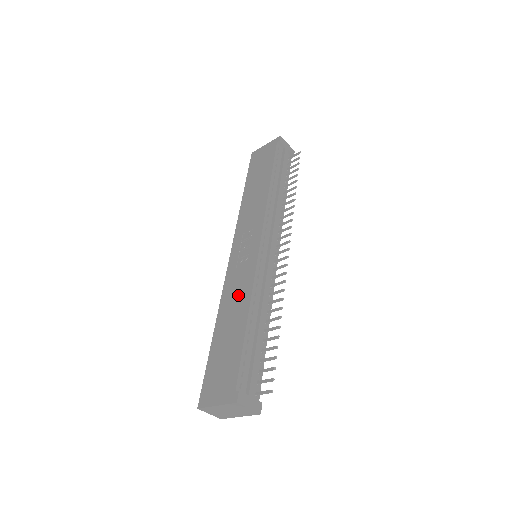
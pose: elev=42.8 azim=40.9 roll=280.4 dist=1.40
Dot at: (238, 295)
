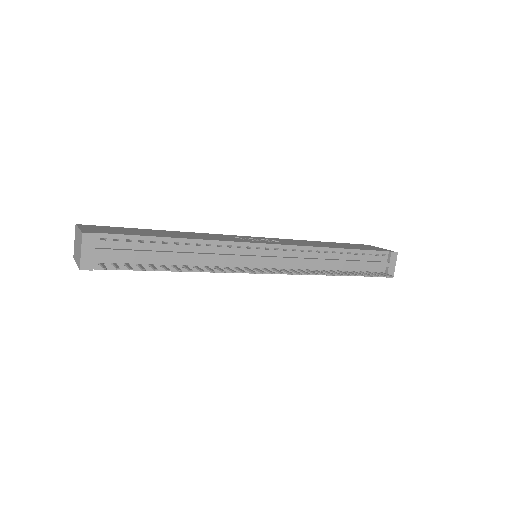
Dot at: (203, 236)
